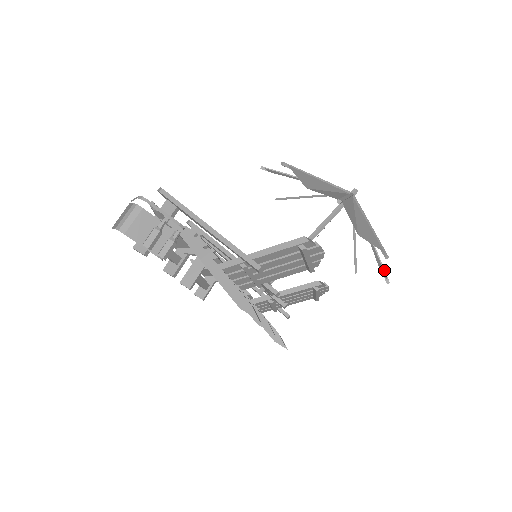
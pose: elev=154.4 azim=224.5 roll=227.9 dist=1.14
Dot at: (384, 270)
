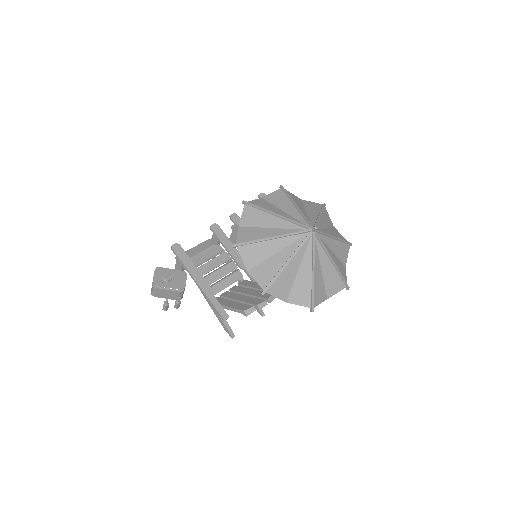
Dot at: (343, 282)
